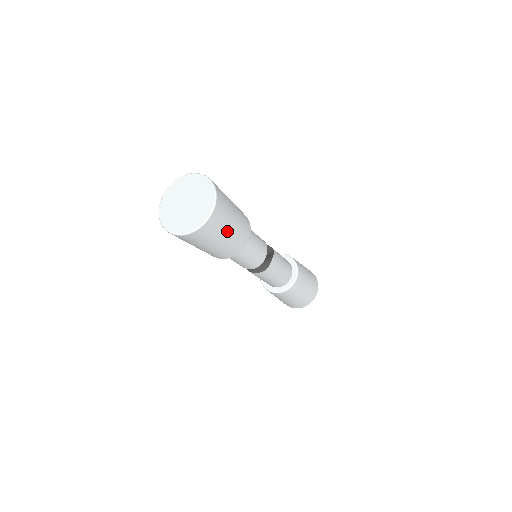
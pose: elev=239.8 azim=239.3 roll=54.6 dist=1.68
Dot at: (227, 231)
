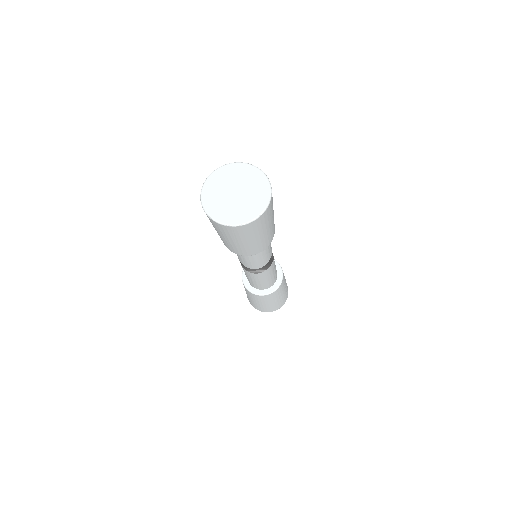
Dot at: (259, 234)
